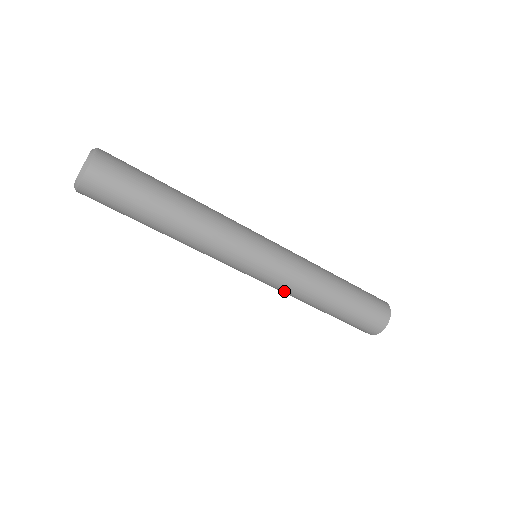
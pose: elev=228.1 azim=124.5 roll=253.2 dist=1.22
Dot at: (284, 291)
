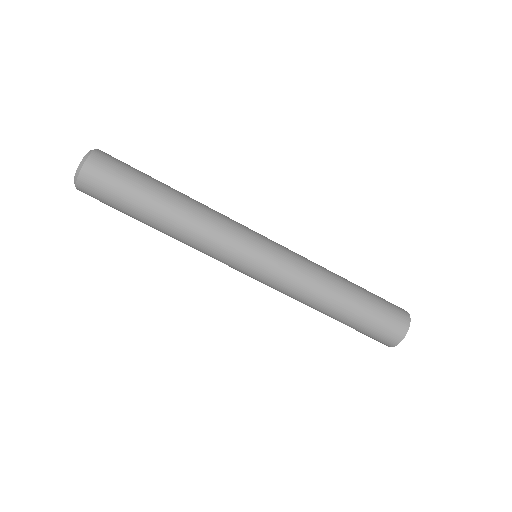
Dot at: (285, 293)
